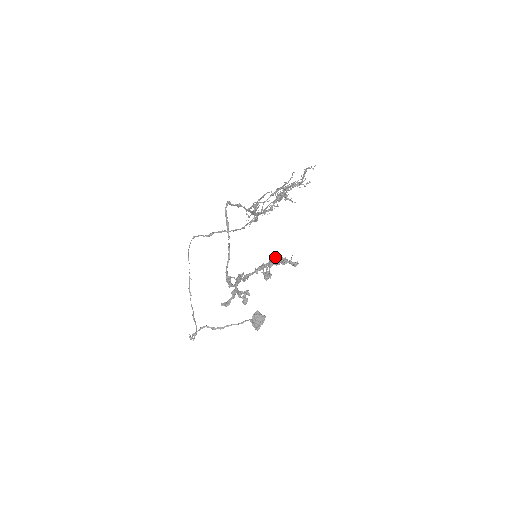
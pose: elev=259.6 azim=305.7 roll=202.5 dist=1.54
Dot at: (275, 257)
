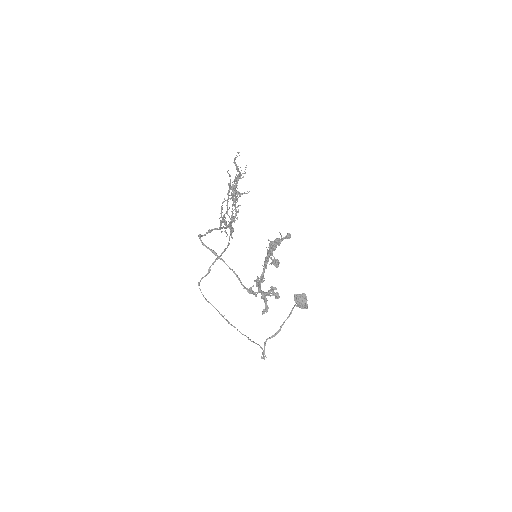
Dot at: (269, 245)
